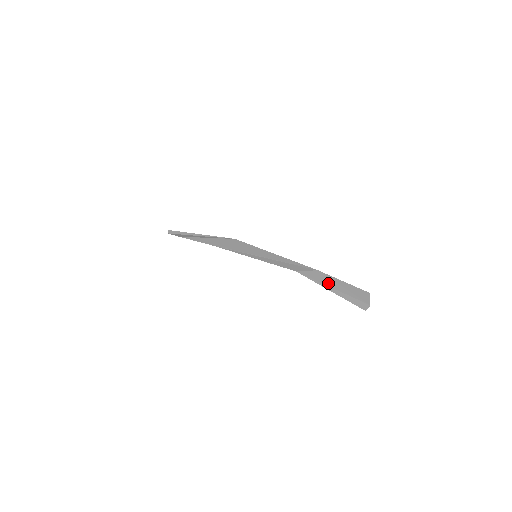
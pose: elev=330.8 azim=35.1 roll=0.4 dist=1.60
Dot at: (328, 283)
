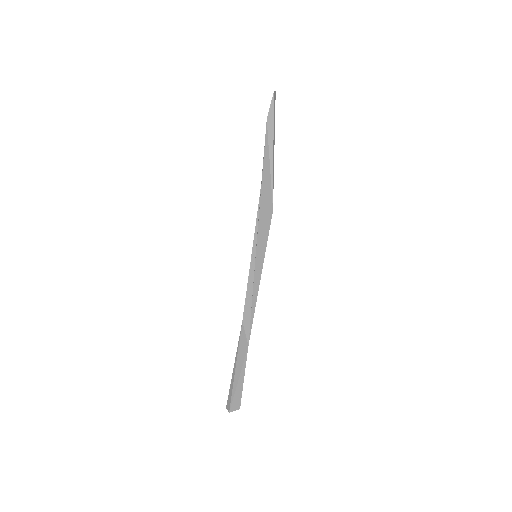
Dot at: (238, 362)
